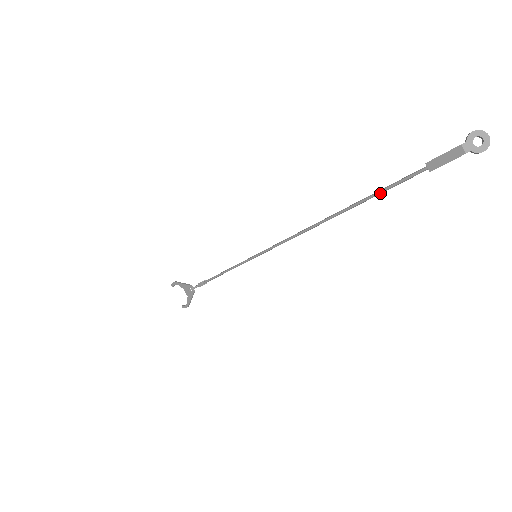
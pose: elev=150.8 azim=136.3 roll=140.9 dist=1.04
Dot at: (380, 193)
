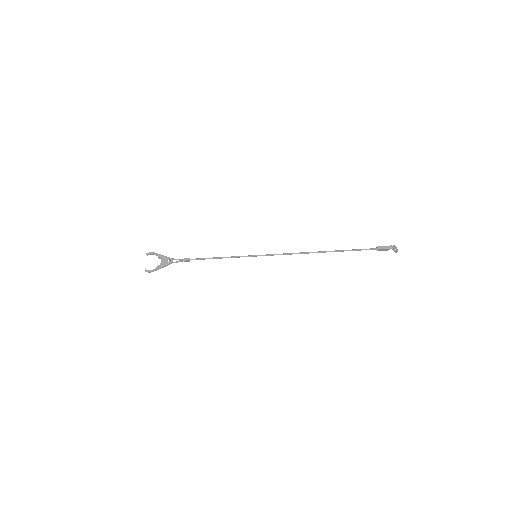
Dot at: (352, 250)
